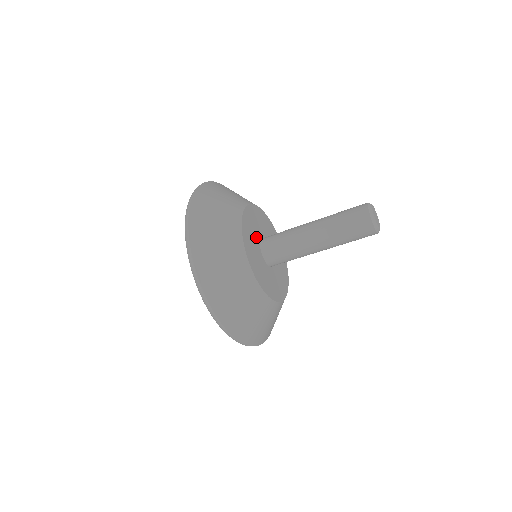
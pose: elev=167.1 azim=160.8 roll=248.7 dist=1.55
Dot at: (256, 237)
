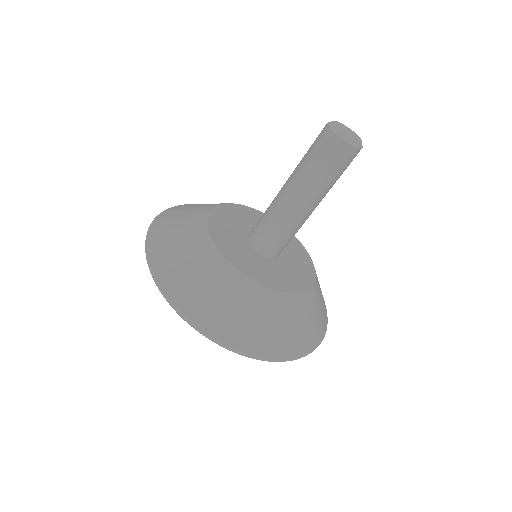
Dot at: (246, 249)
